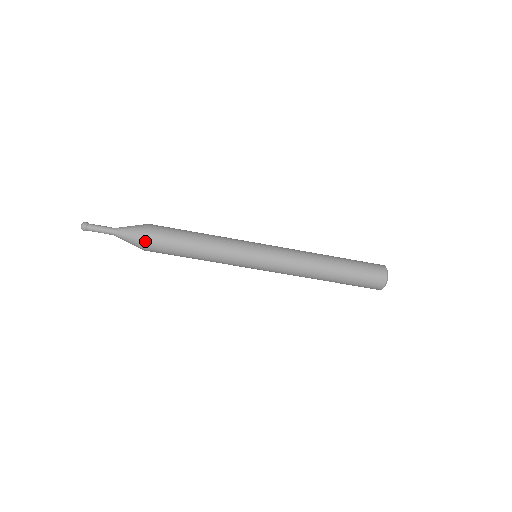
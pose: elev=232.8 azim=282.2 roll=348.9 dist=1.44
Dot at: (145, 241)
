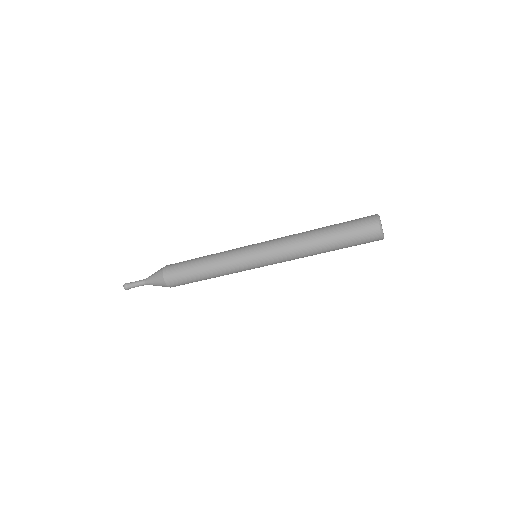
Dot at: (170, 287)
